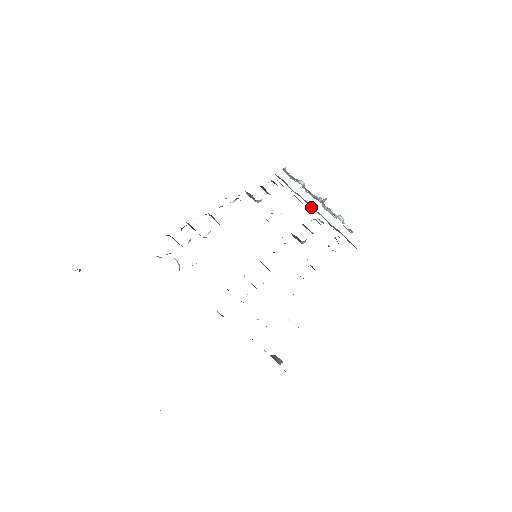
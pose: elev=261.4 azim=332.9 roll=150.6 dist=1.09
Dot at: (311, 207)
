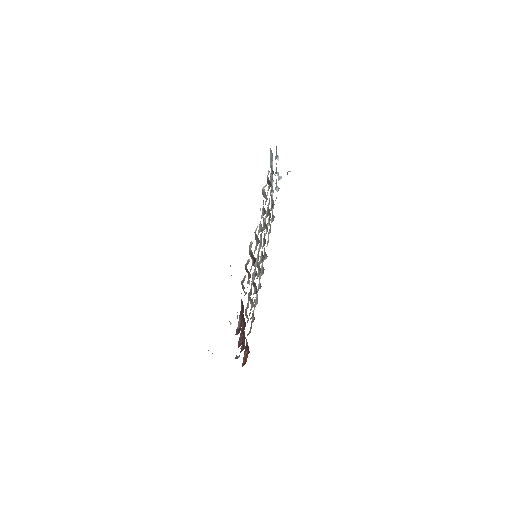
Dot at: (271, 178)
